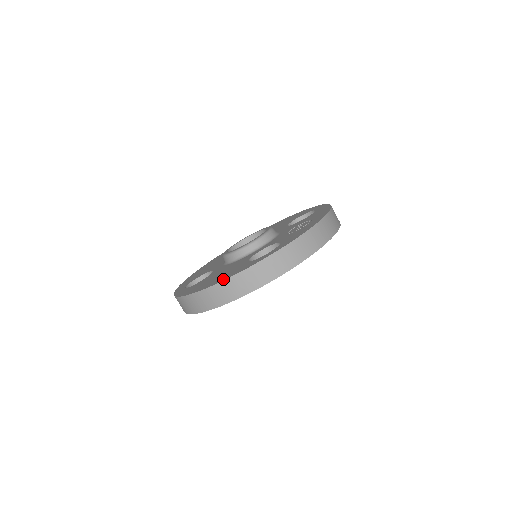
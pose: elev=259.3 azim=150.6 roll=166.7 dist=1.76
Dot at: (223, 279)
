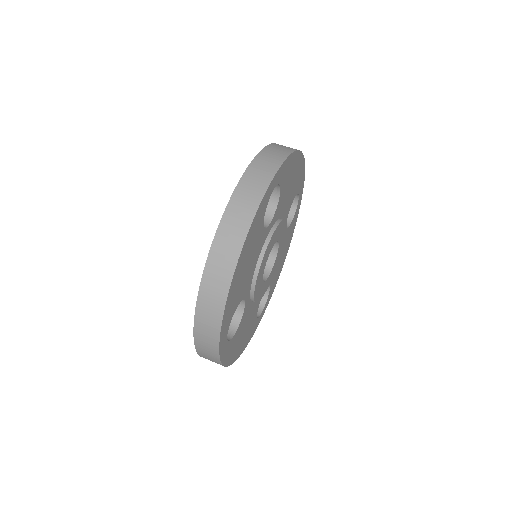
Dot at: (219, 227)
